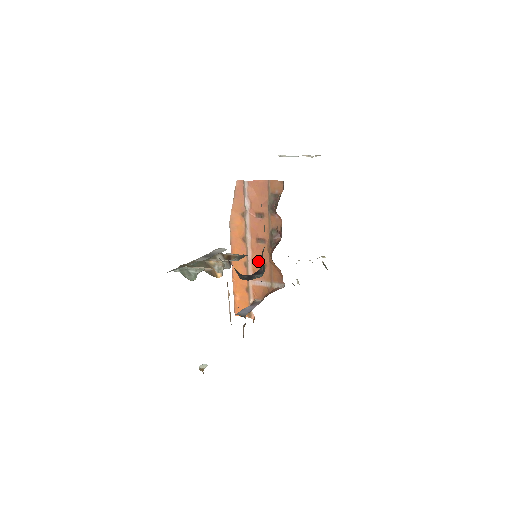
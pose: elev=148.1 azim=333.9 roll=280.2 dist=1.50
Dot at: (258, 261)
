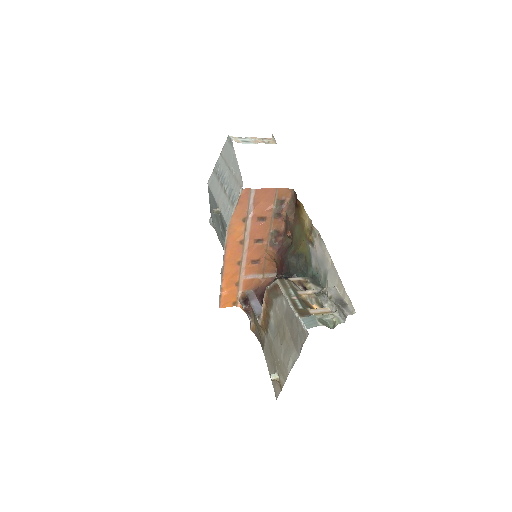
Dot at: (253, 259)
